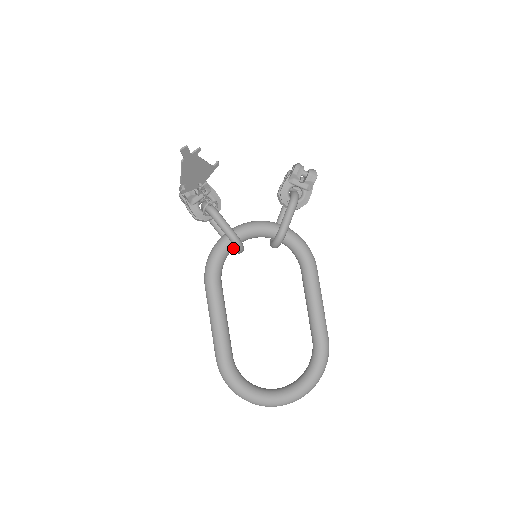
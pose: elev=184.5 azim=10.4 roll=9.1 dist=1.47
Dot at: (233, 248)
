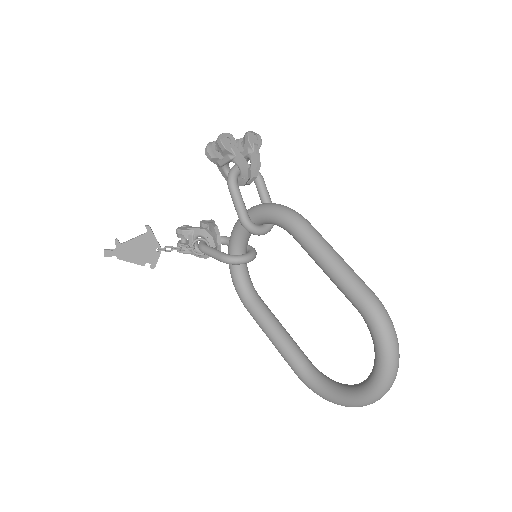
Dot at: occluded
